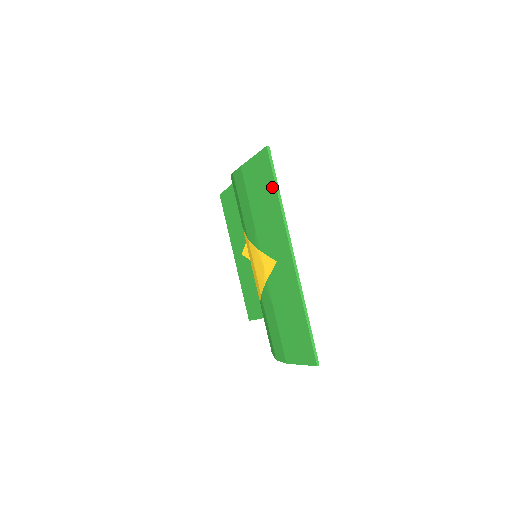
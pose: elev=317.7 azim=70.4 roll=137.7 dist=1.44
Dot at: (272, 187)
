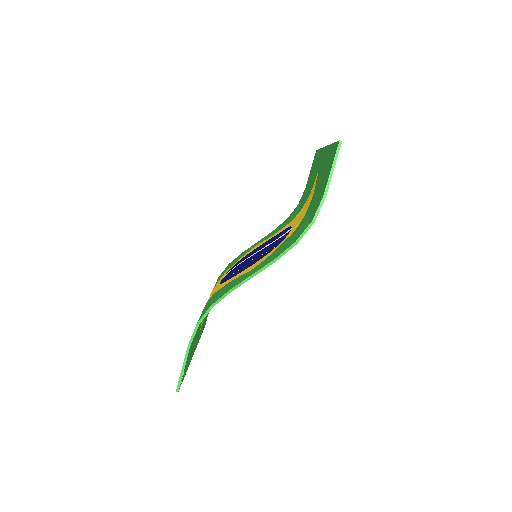
Dot at: occluded
